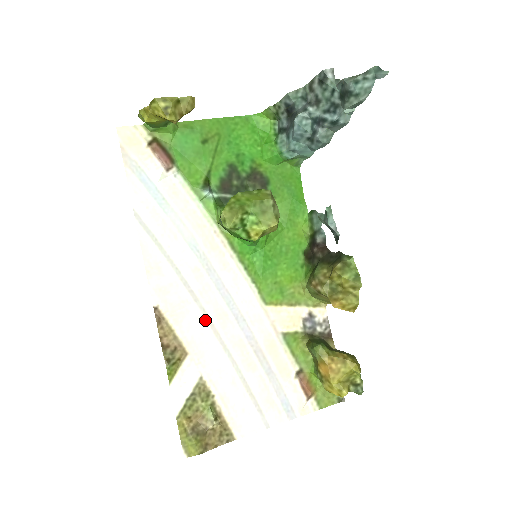
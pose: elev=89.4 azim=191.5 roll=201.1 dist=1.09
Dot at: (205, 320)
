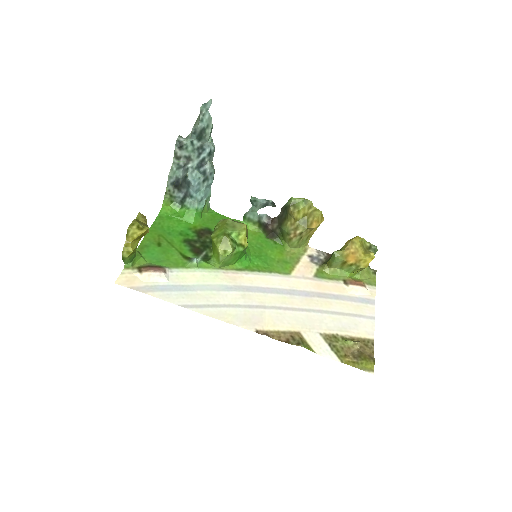
Dot at: (281, 310)
